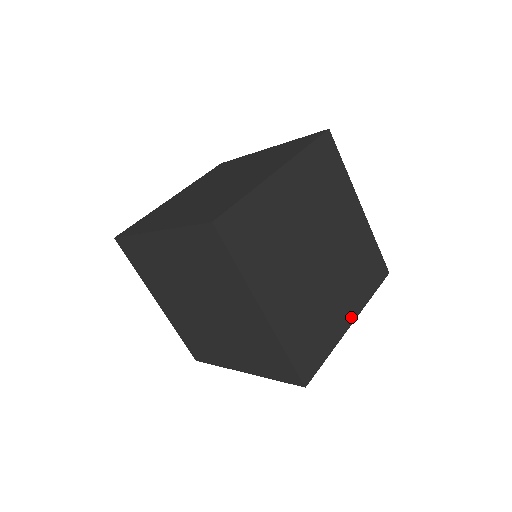
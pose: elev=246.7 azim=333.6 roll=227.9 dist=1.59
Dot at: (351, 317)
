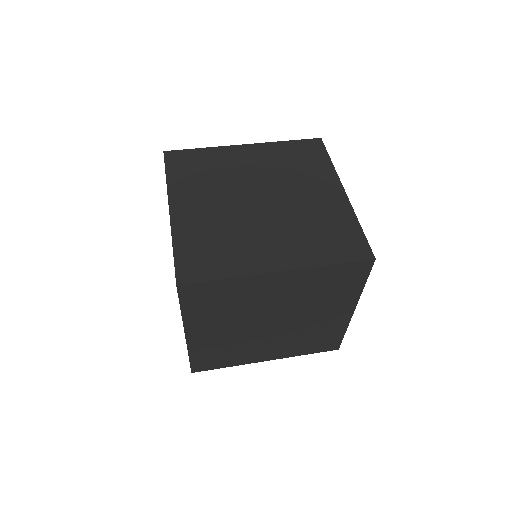
Dot at: occluded
